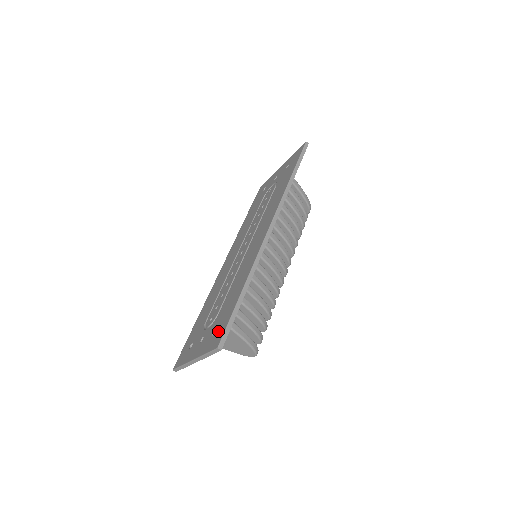
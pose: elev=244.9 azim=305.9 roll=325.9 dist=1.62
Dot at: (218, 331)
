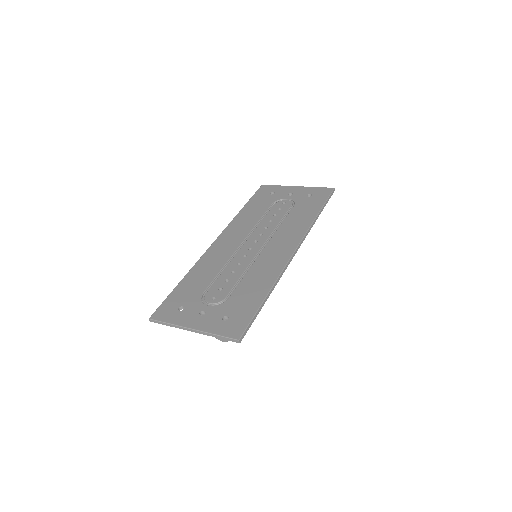
Dot at: (235, 321)
